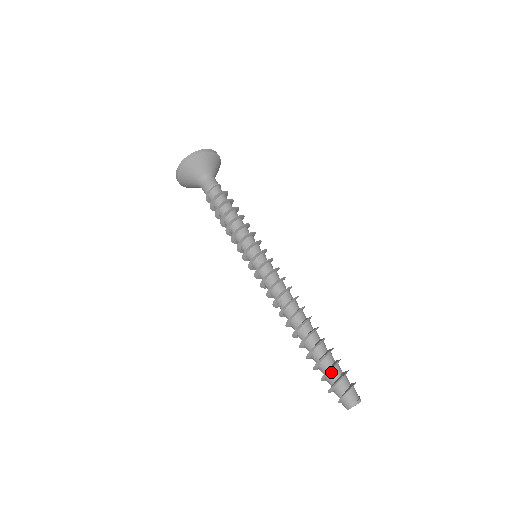
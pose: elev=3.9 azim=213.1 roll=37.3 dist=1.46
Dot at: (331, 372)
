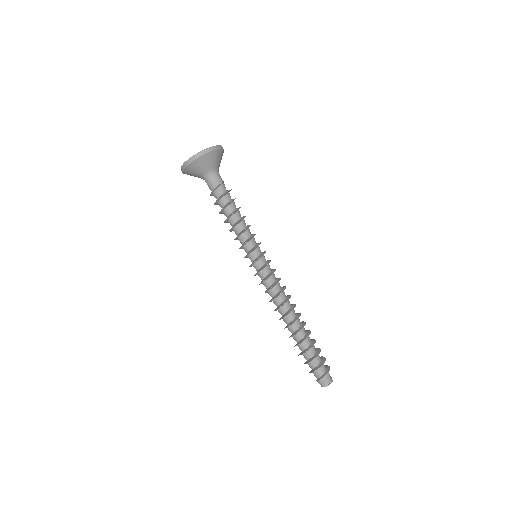
Dot at: (313, 361)
